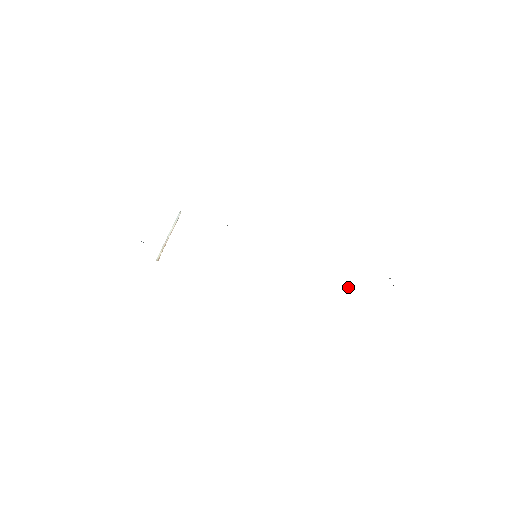
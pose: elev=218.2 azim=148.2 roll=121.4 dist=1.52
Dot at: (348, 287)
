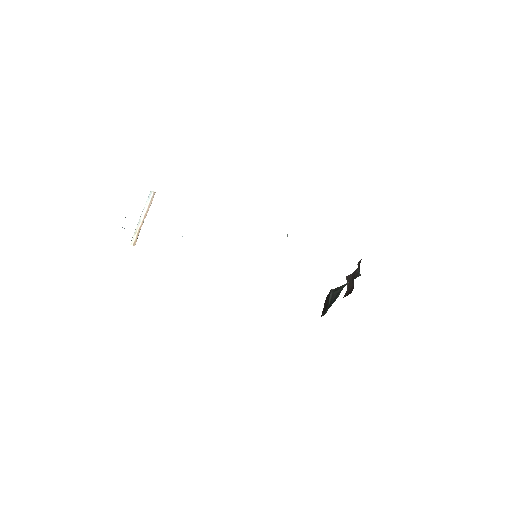
Dot at: (334, 289)
